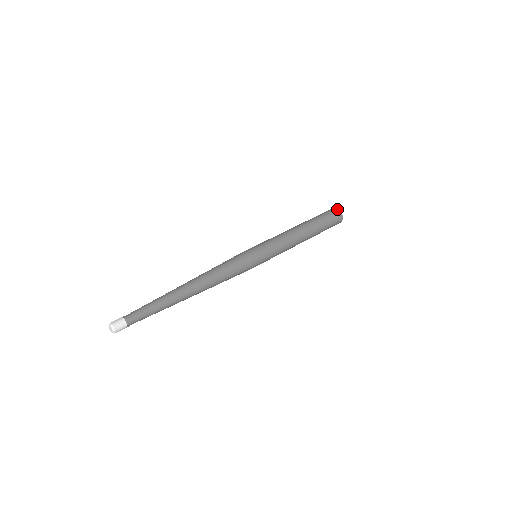
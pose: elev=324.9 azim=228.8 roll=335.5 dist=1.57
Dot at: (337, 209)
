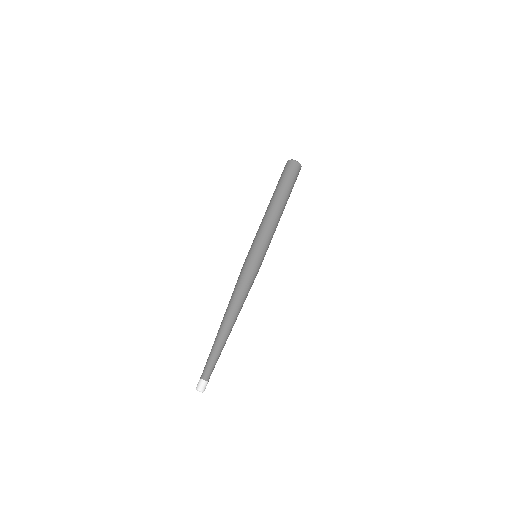
Dot at: (299, 165)
